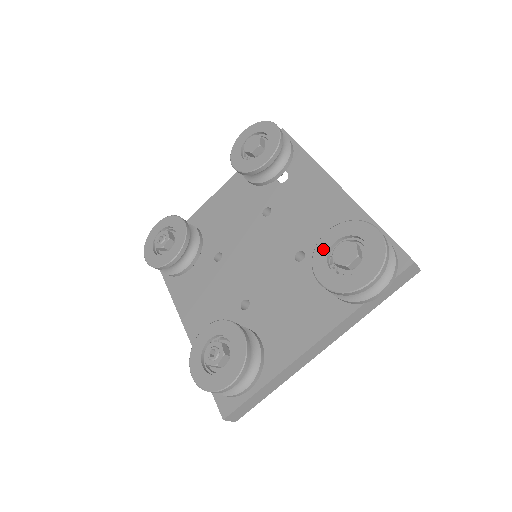
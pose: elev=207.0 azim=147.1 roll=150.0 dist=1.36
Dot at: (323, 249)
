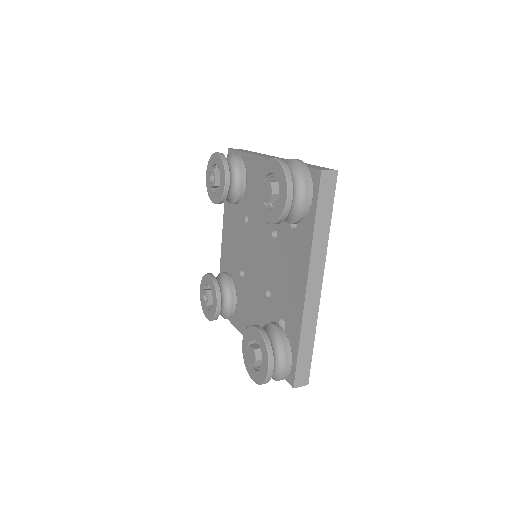
Dot at: (251, 334)
